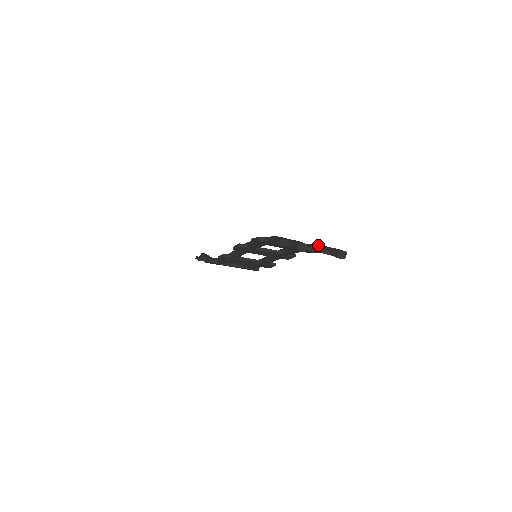
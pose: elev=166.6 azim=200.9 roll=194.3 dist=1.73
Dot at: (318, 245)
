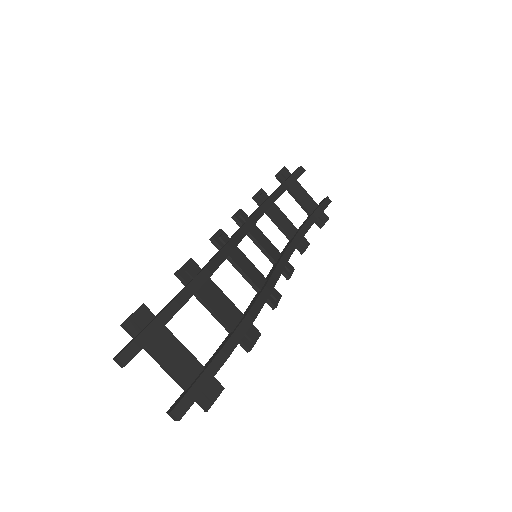
Dot at: (212, 359)
